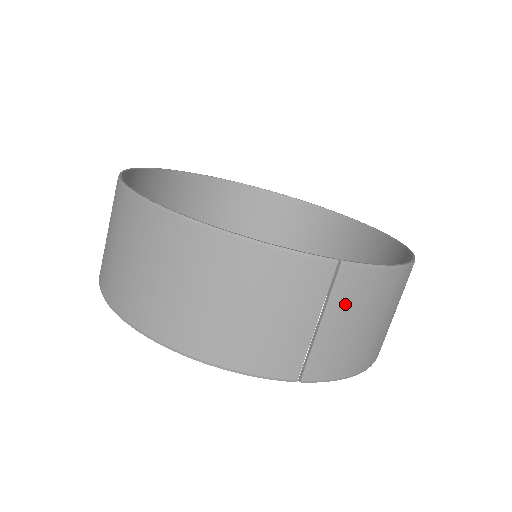
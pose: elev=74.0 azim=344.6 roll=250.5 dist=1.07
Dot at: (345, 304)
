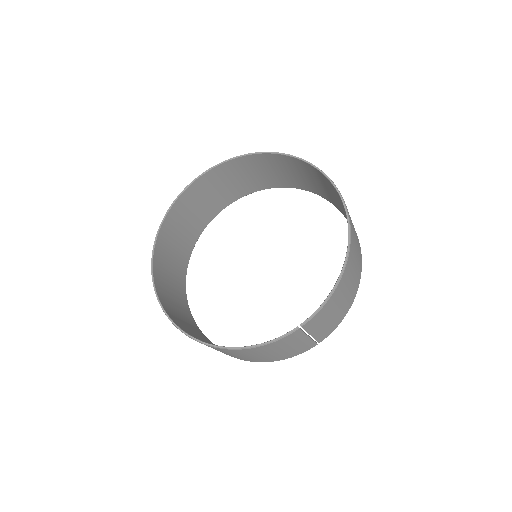
Dot at: (317, 325)
